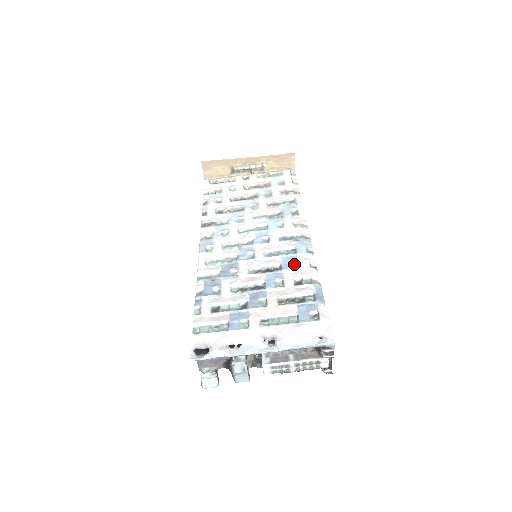
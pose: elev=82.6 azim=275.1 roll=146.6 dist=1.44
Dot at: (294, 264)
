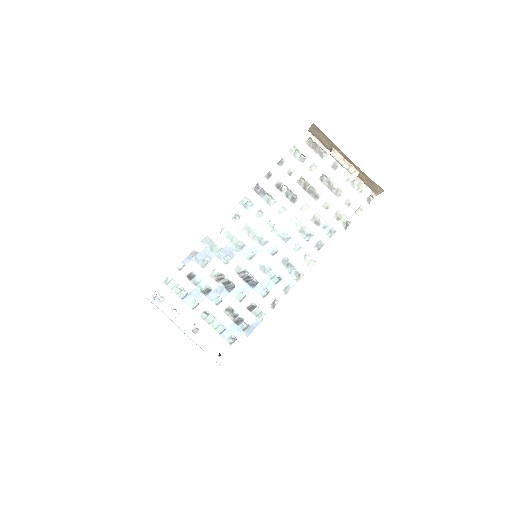
Dot at: (266, 290)
